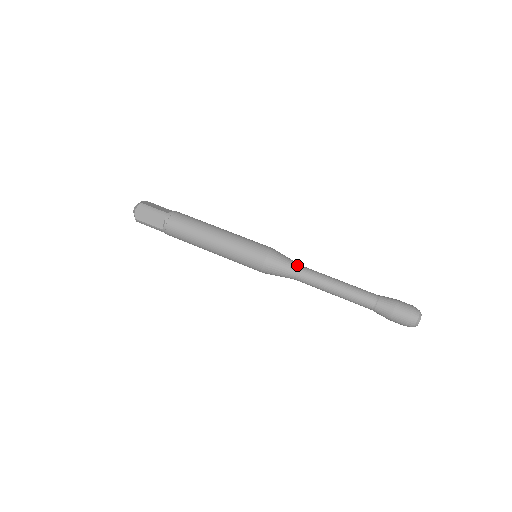
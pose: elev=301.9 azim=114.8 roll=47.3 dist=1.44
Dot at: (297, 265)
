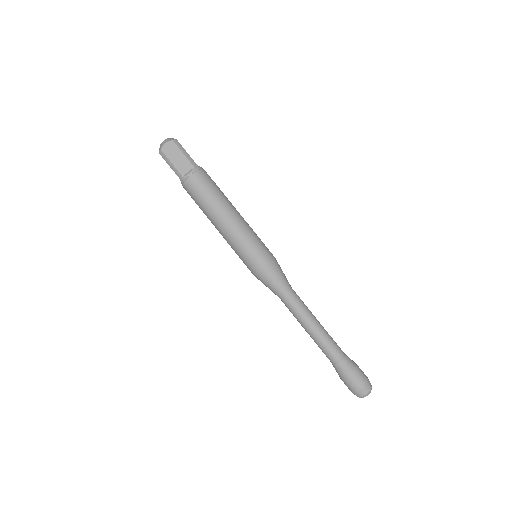
Dot at: (282, 293)
